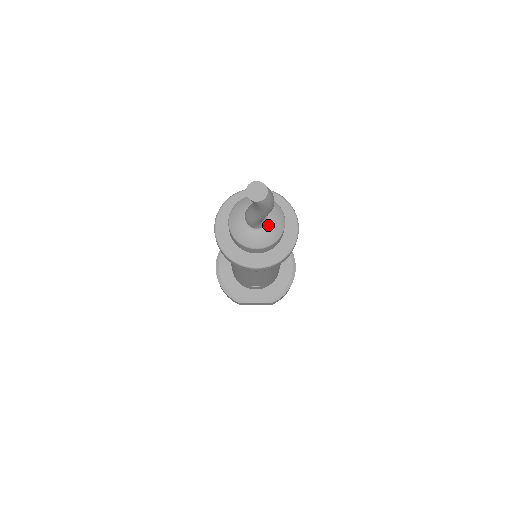
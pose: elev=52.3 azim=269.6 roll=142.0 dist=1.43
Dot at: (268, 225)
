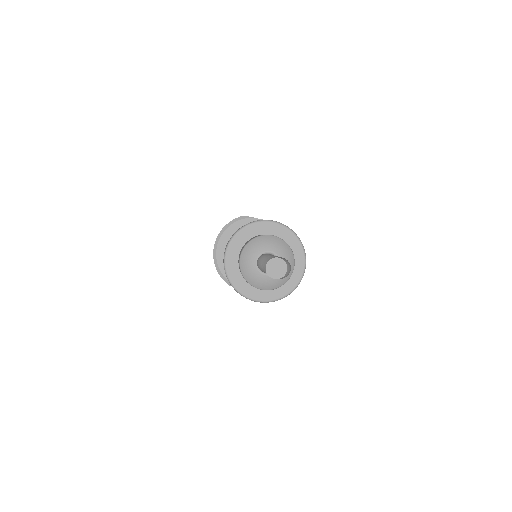
Dot at: occluded
